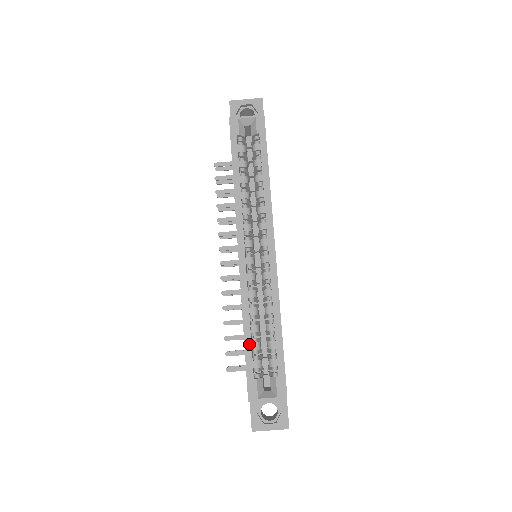
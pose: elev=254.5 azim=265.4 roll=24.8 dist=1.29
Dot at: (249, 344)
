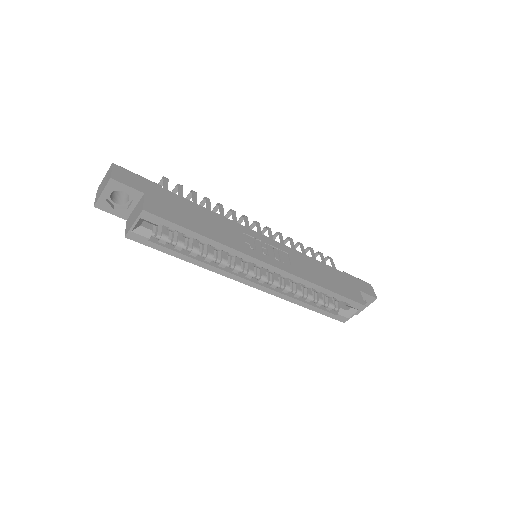
Dot at: (315, 309)
